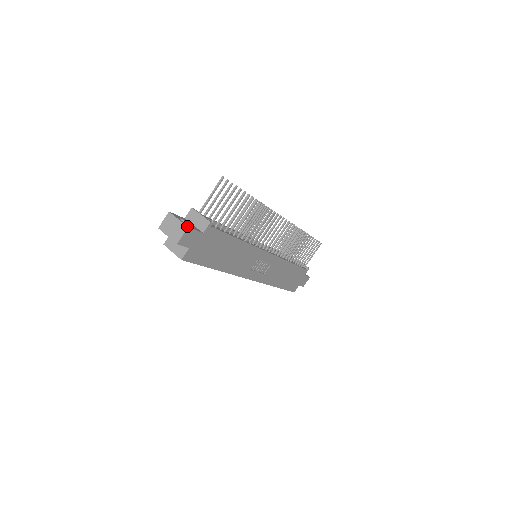
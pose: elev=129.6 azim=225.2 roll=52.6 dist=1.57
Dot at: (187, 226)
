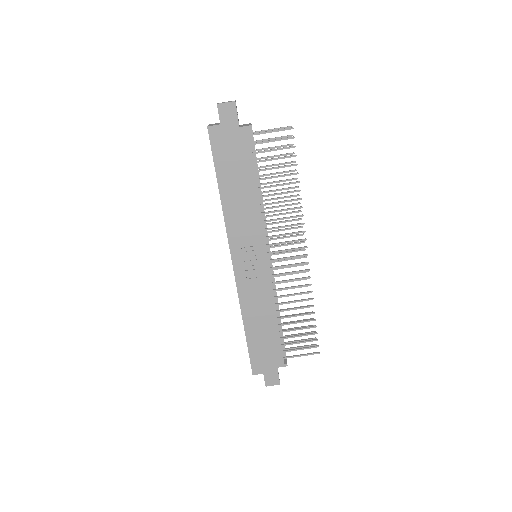
Dot at: (235, 101)
